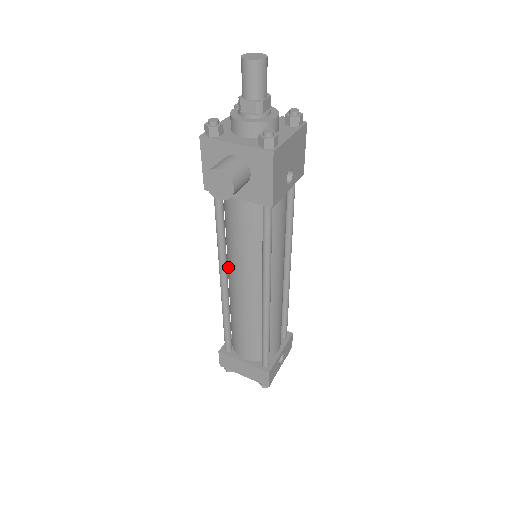
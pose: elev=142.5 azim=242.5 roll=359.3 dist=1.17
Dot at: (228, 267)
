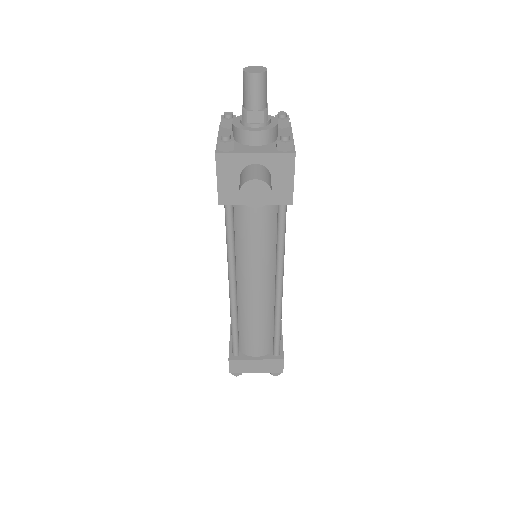
Dot at: (236, 274)
